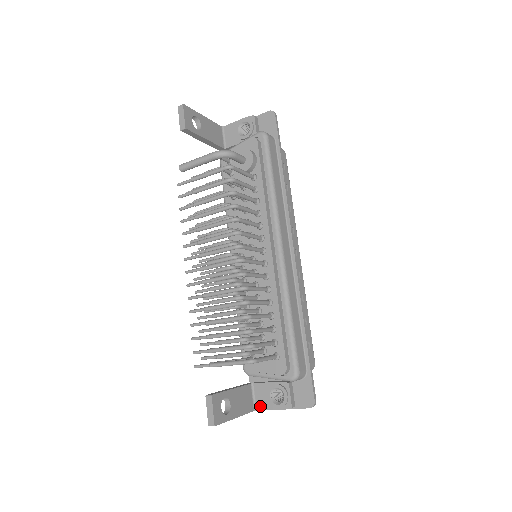
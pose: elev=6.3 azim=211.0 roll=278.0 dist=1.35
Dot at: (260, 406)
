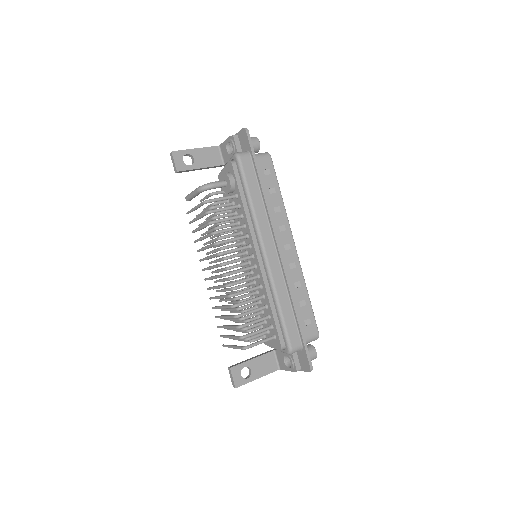
Dot at: (281, 367)
